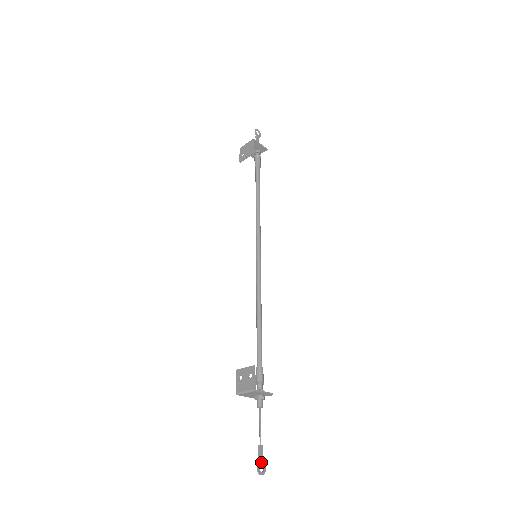
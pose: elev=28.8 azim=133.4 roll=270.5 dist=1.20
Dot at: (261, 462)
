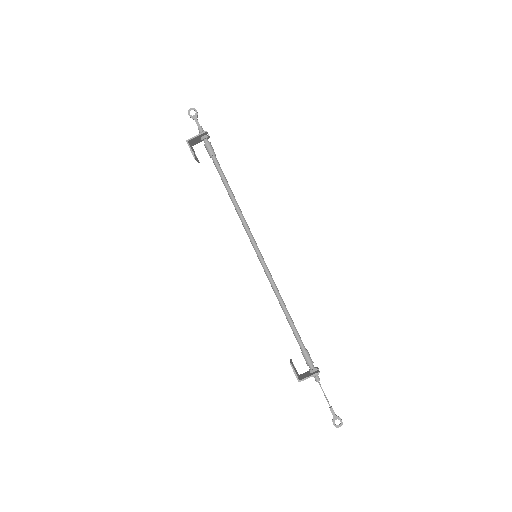
Dot at: (335, 419)
